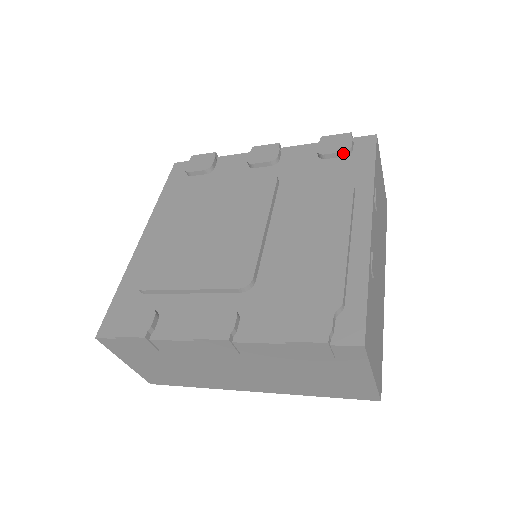
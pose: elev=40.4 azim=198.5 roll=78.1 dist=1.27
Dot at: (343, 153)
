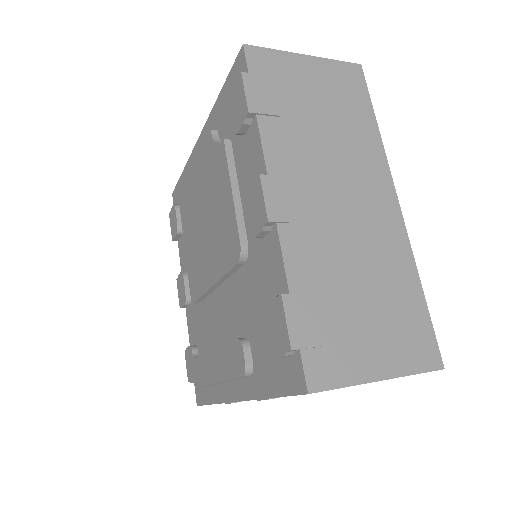
Dot at: (270, 346)
